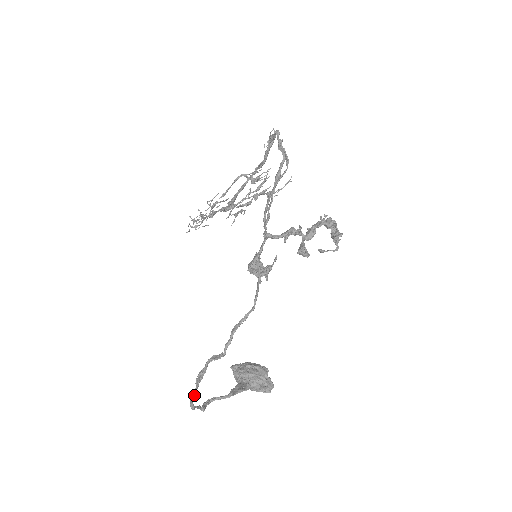
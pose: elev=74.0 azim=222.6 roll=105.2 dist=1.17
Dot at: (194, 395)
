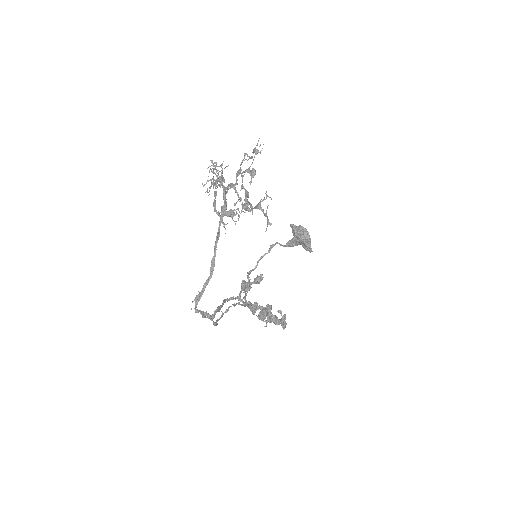
Dot at: (250, 273)
